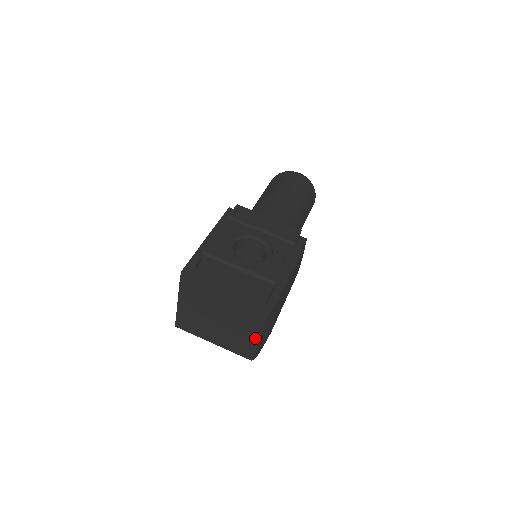
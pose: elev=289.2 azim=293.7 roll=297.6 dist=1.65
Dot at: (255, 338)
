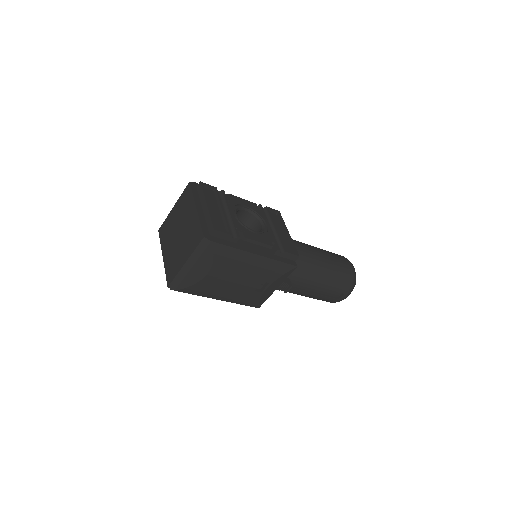
Dot at: (184, 260)
